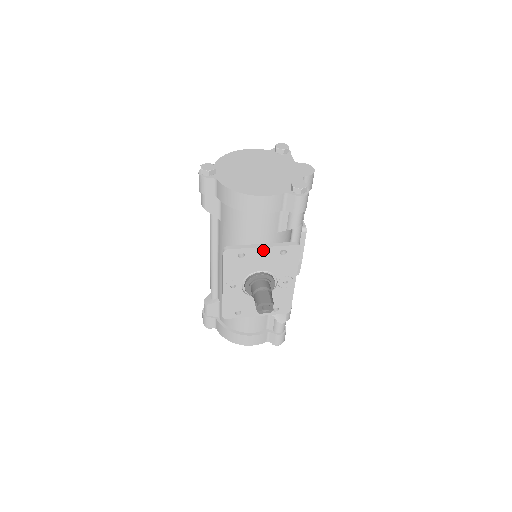
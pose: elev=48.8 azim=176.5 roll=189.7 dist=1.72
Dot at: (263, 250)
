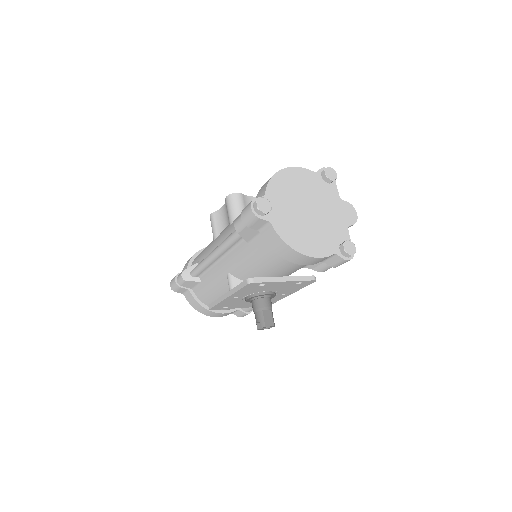
Dot at: (283, 282)
